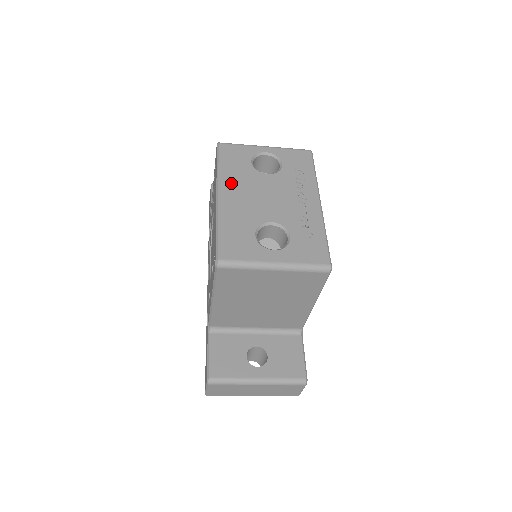
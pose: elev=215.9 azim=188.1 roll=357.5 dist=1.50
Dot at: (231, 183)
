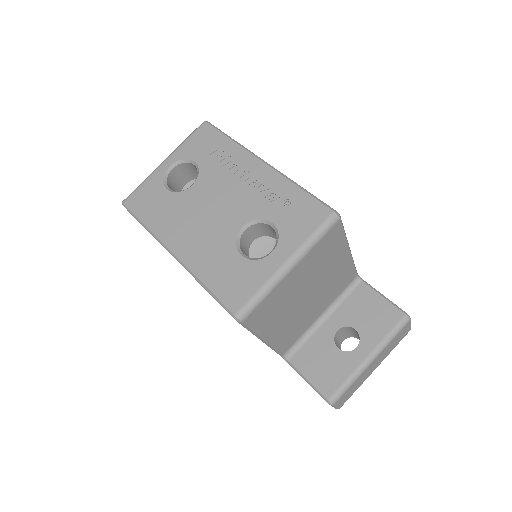
Dot at: (171, 229)
